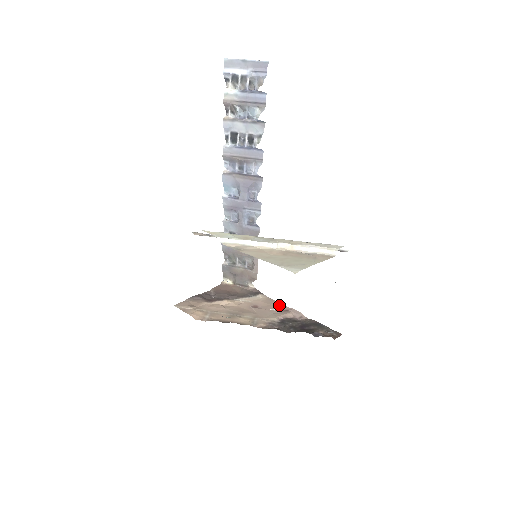
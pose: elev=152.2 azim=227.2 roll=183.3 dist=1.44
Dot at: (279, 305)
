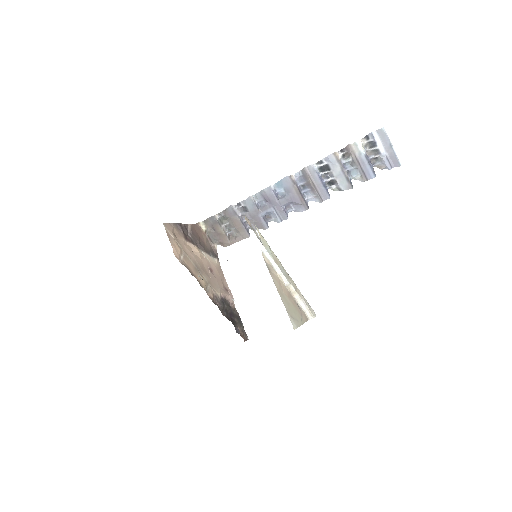
Dot at: (224, 280)
